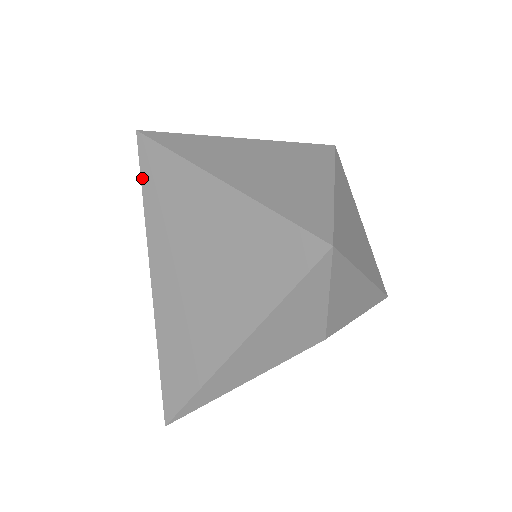
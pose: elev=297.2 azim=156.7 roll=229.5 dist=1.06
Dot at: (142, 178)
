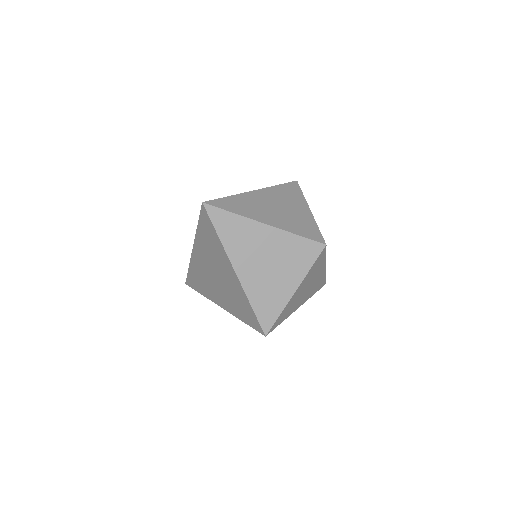
Dot at: (199, 220)
